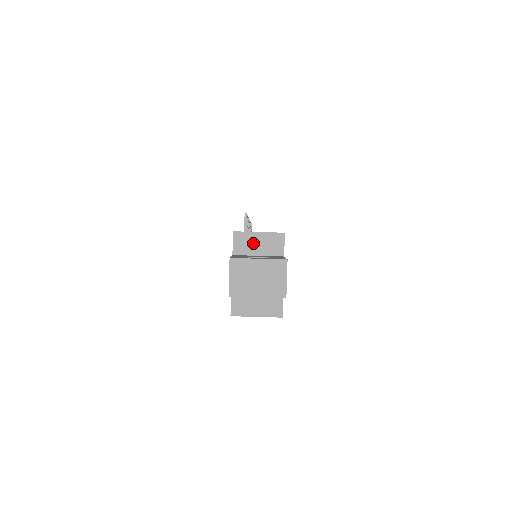
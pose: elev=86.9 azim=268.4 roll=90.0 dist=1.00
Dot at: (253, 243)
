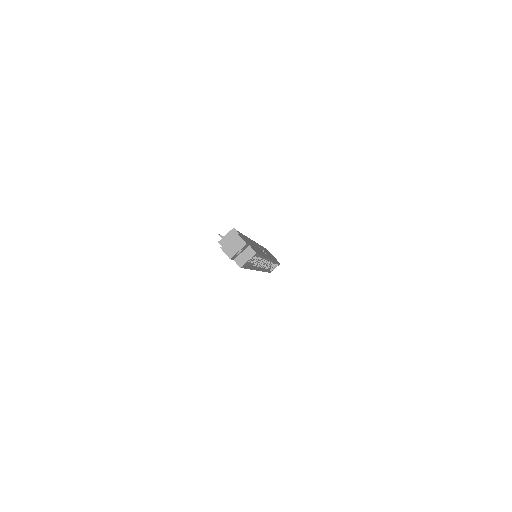
Dot at: (227, 240)
